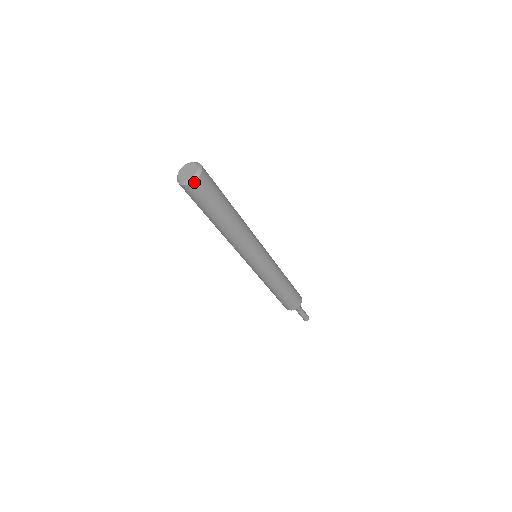
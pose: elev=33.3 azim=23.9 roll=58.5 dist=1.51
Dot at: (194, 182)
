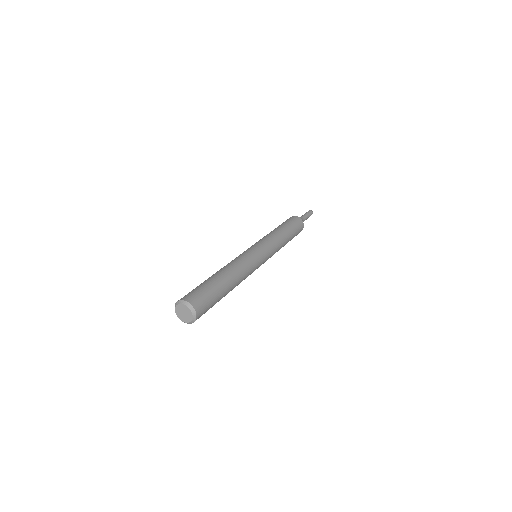
Dot at: (191, 323)
